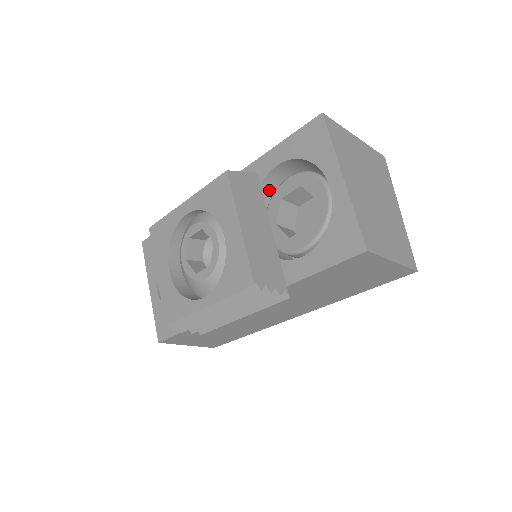
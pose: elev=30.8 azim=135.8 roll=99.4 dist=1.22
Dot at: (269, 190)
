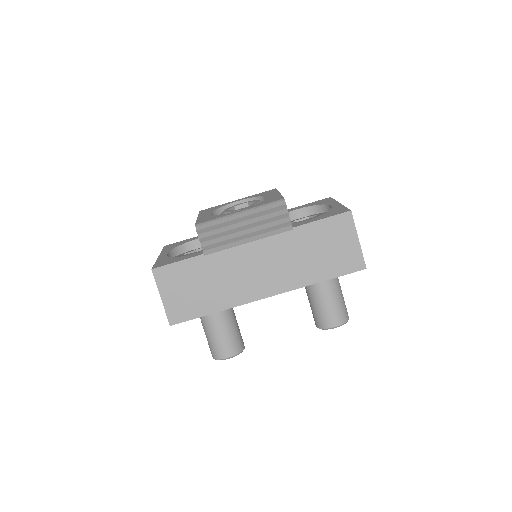
Dot at: occluded
